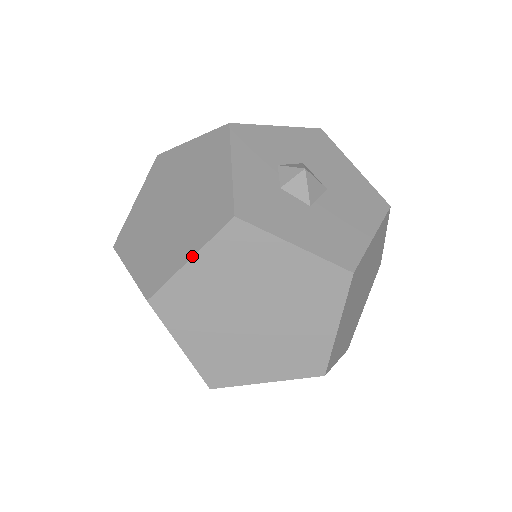
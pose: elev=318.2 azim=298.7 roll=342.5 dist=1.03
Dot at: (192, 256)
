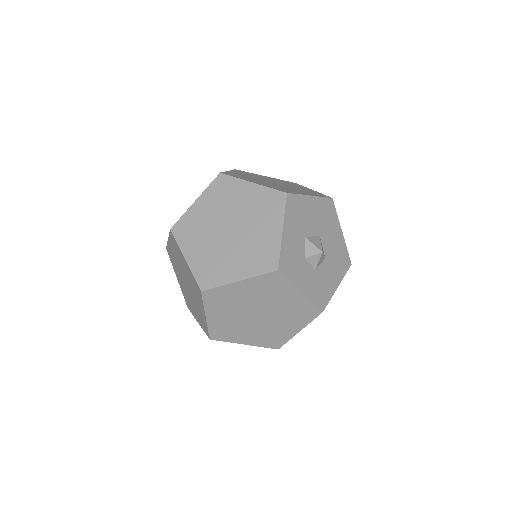
Dot at: occluded
